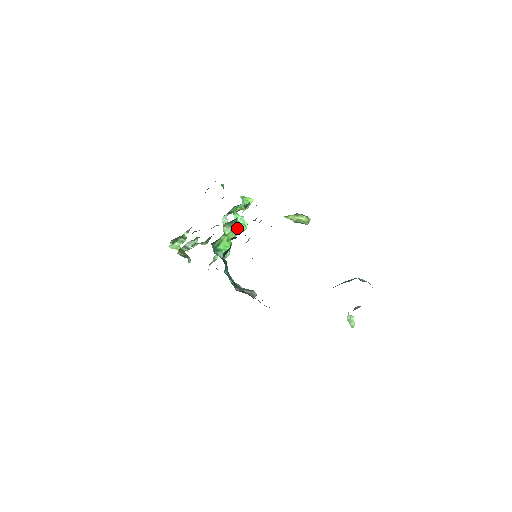
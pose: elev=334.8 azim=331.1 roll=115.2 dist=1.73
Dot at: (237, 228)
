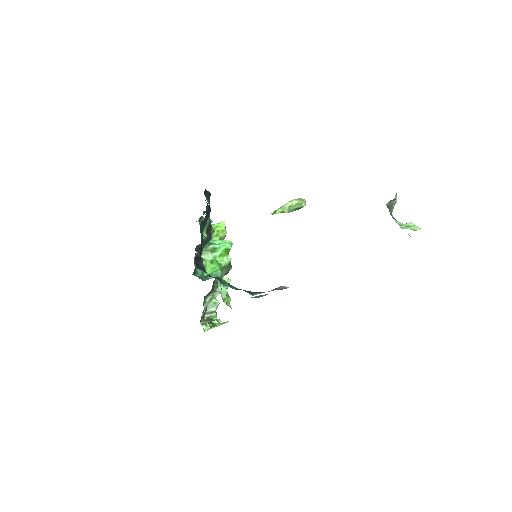
Dot at: (217, 249)
